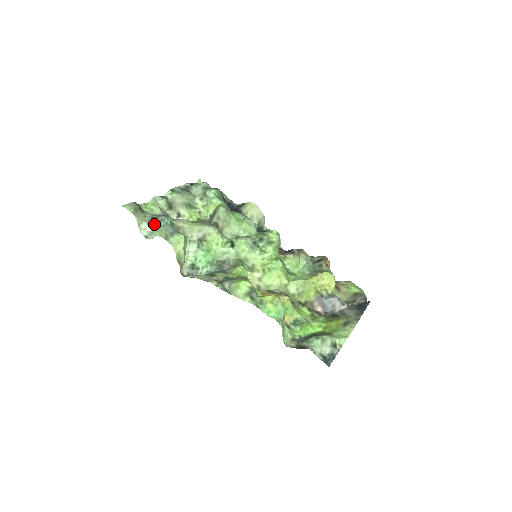
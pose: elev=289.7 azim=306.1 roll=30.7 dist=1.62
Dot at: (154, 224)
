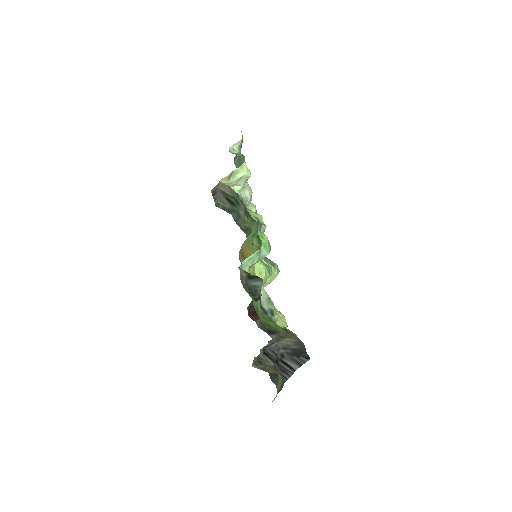
Dot at: occluded
